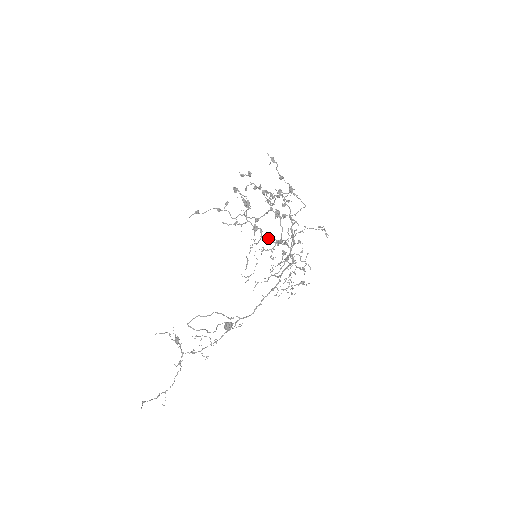
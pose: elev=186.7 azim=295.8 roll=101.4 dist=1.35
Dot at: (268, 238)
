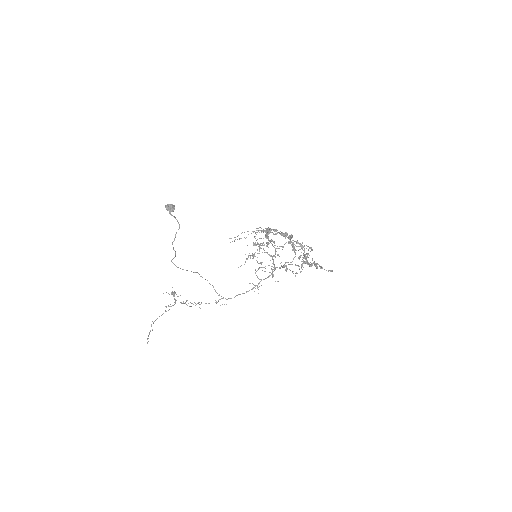
Dot at: occluded
